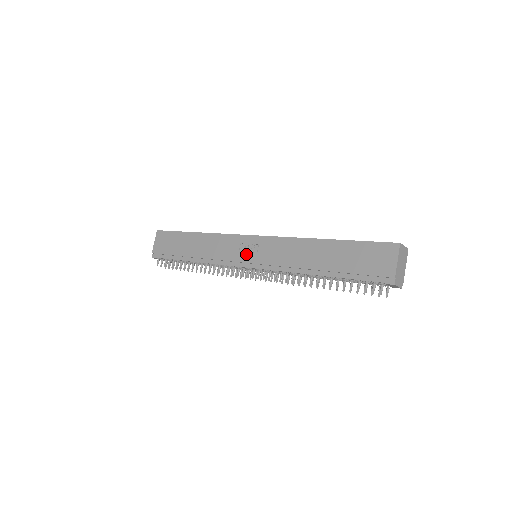
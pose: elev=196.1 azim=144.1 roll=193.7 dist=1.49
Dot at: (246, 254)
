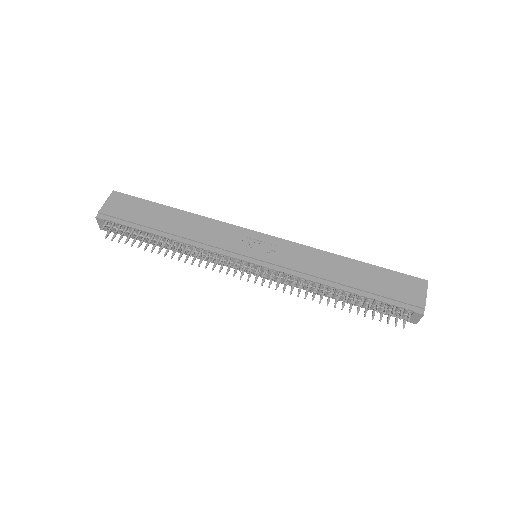
Dot at: (251, 248)
